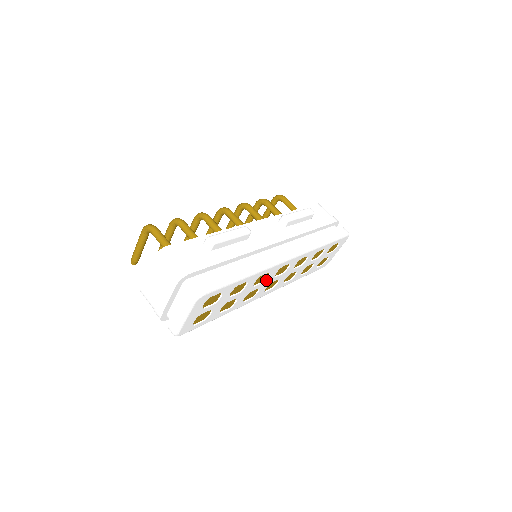
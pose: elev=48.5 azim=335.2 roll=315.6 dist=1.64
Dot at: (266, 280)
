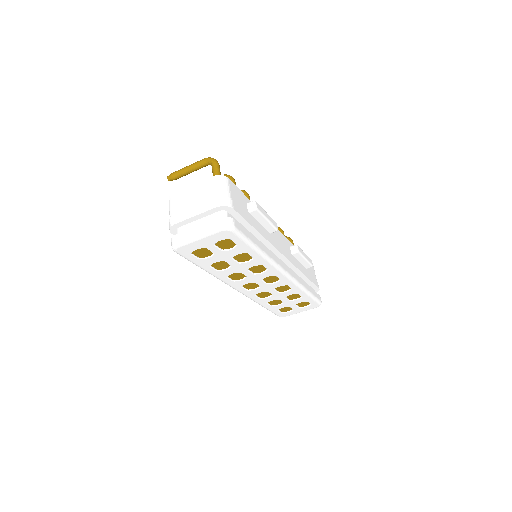
Dot at: (257, 275)
